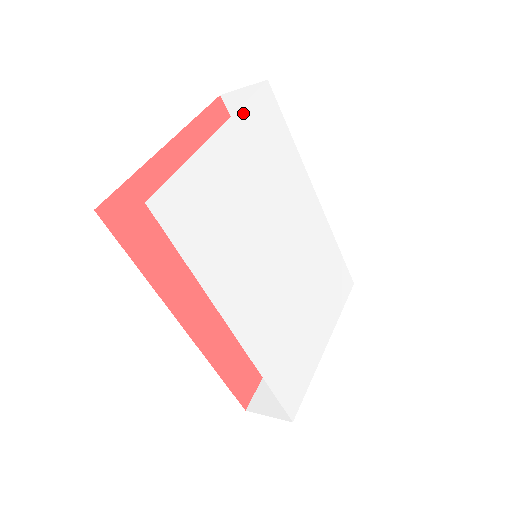
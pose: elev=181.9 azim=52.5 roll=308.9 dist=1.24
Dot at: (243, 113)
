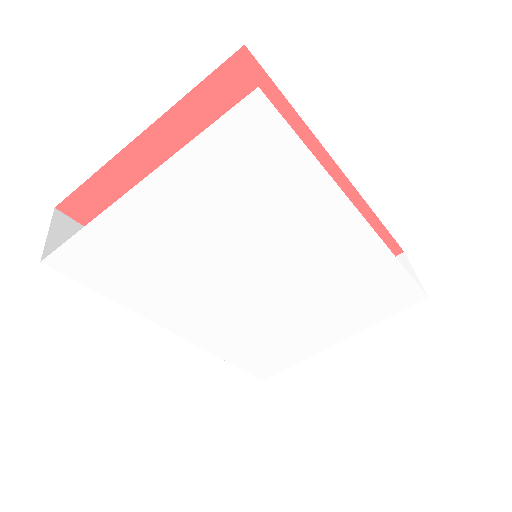
Dot at: (191, 152)
